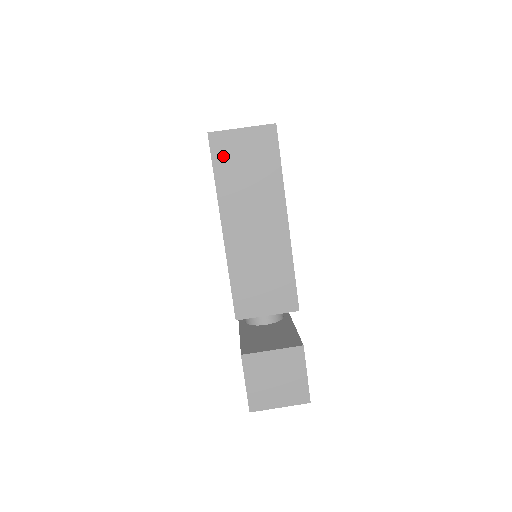
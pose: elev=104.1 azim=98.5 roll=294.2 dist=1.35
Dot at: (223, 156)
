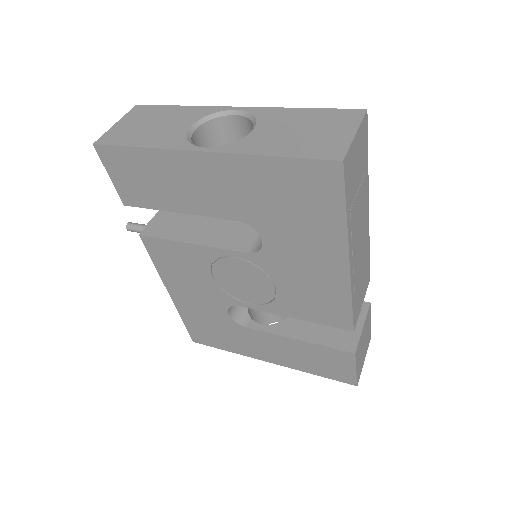
Dot at: (349, 180)
